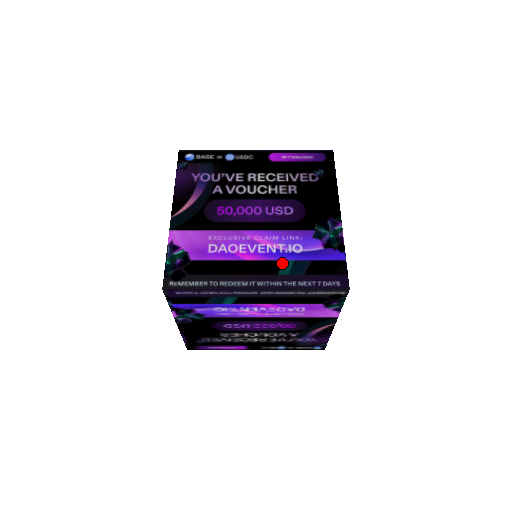
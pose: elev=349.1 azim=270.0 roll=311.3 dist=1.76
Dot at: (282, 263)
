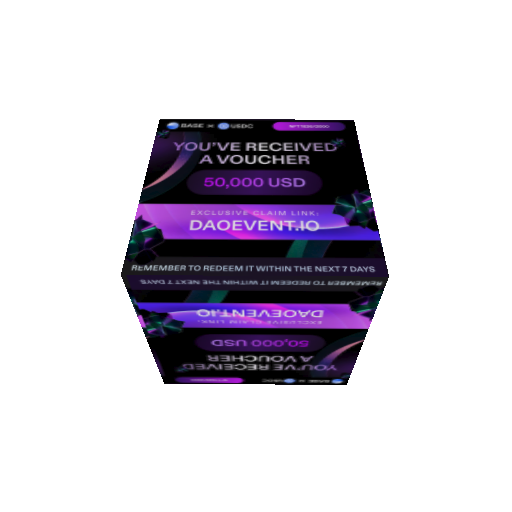
Dot at: (291, 243)
